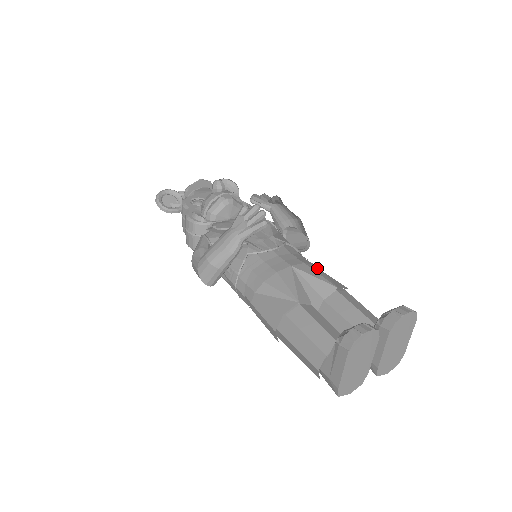
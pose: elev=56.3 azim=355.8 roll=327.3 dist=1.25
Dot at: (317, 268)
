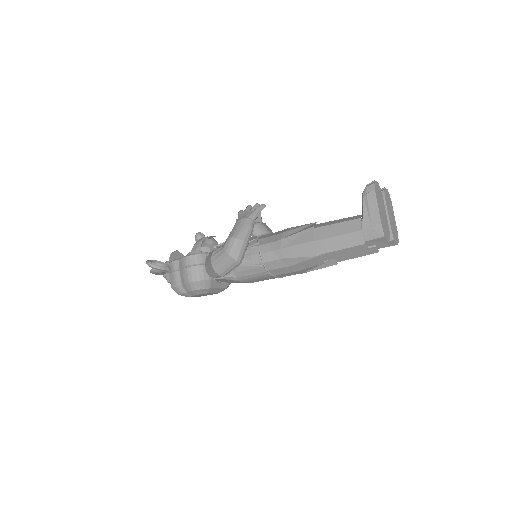
Dot at: occluded
